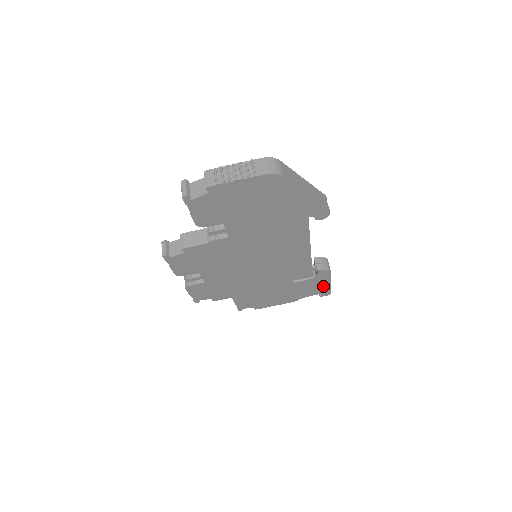
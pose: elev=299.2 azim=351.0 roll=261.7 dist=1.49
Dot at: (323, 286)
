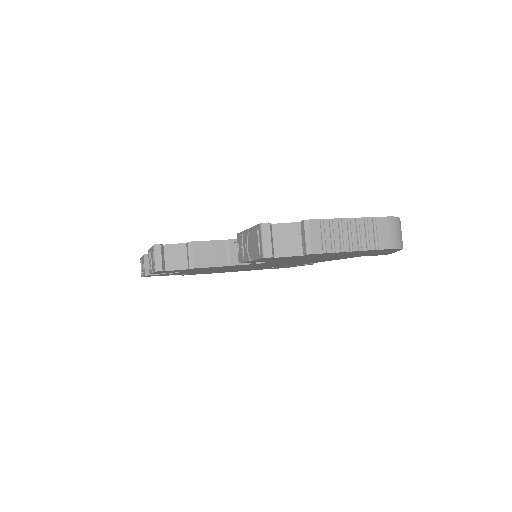
Dot at: occluded
